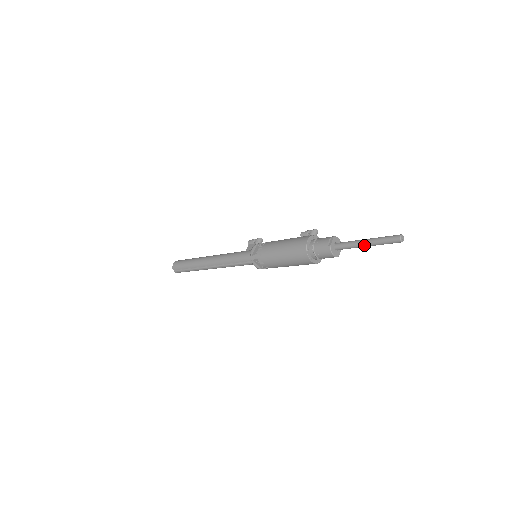
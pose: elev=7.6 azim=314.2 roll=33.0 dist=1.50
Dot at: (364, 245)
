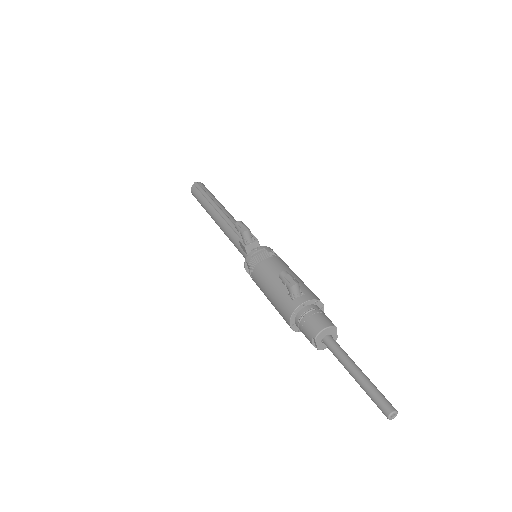
Dot at: (354, 375)
